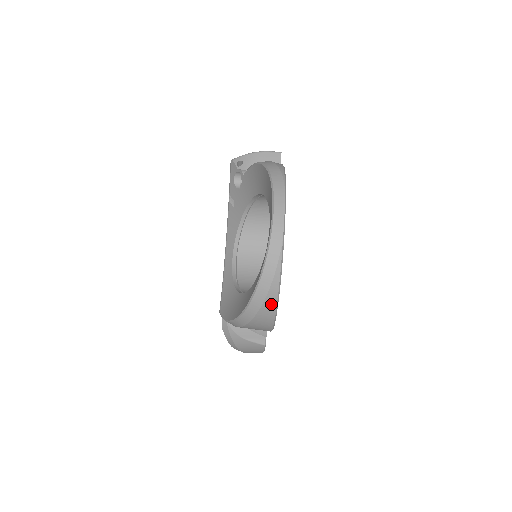
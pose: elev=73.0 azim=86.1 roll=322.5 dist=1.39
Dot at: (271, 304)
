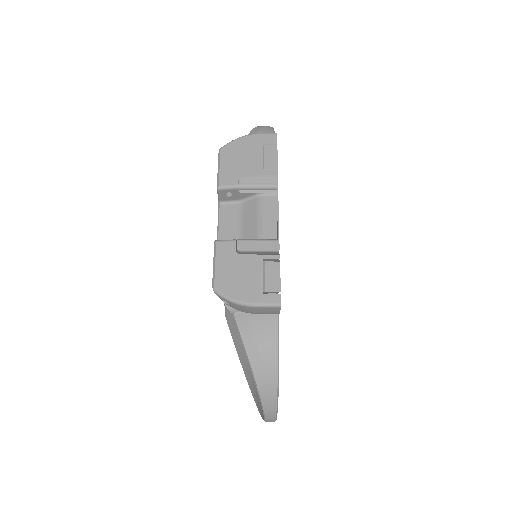
Dot at: occluded
